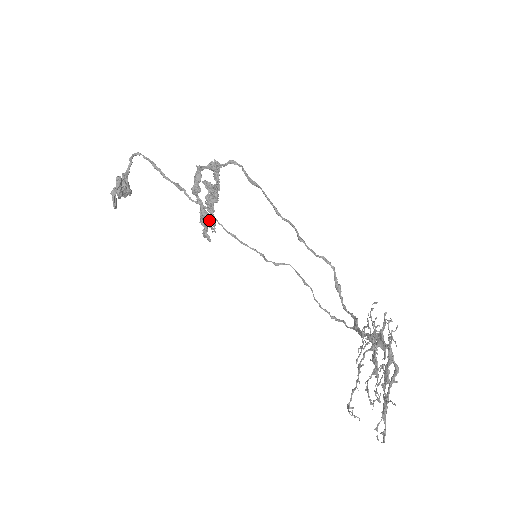
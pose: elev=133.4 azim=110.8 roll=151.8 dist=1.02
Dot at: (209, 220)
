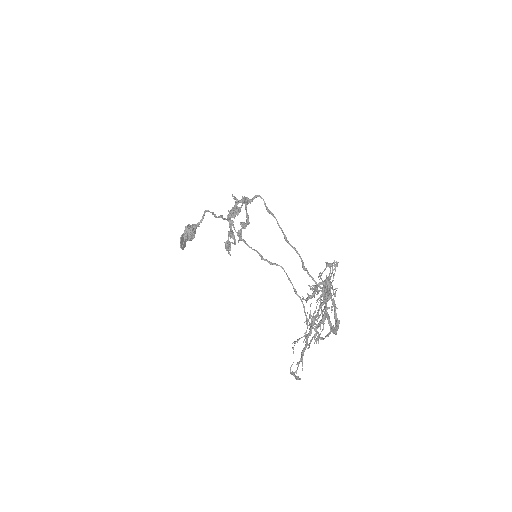
Dot at: (232, 237)
